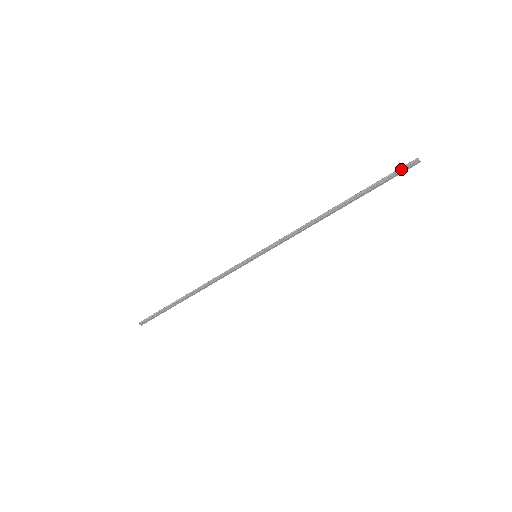
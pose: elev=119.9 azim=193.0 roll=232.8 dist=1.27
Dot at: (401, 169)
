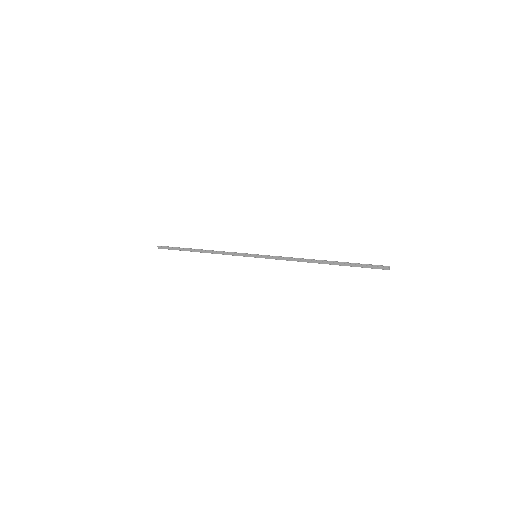
Dot at: (376, 265)
